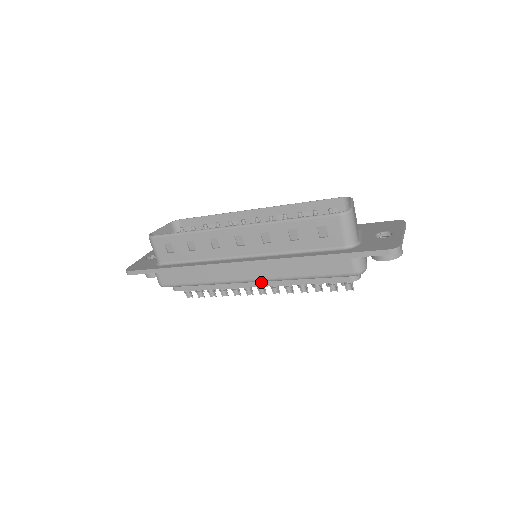
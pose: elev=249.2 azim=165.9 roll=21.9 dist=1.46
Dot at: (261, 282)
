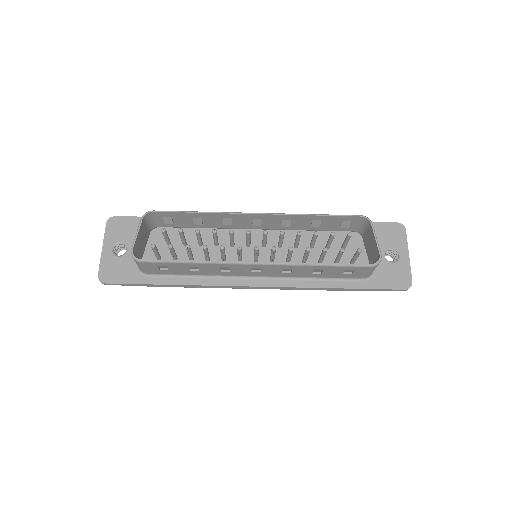
Dot at: occluded
